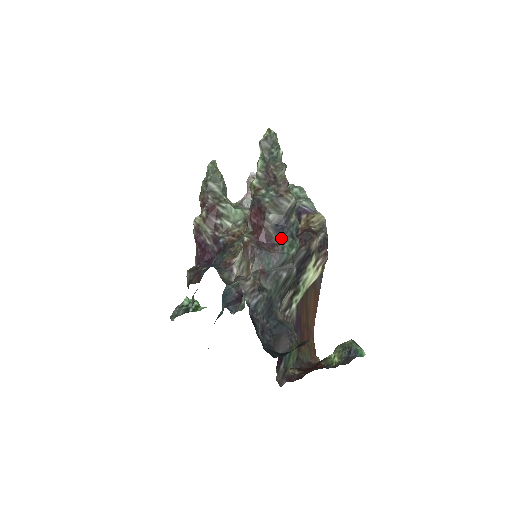
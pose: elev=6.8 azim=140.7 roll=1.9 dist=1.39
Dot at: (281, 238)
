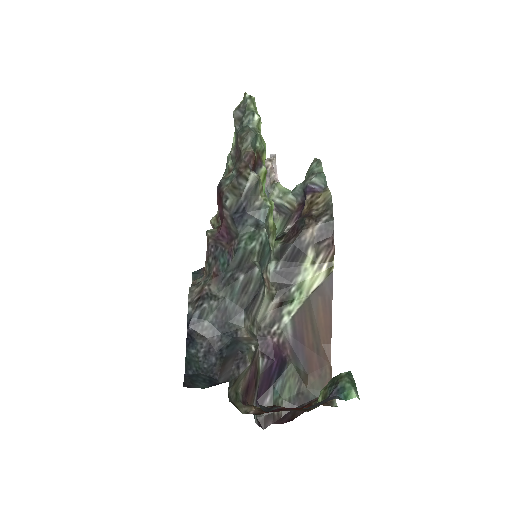
Dot at: (239, 229)
